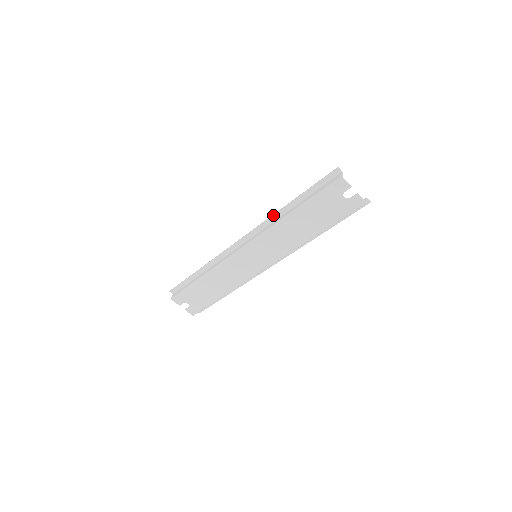
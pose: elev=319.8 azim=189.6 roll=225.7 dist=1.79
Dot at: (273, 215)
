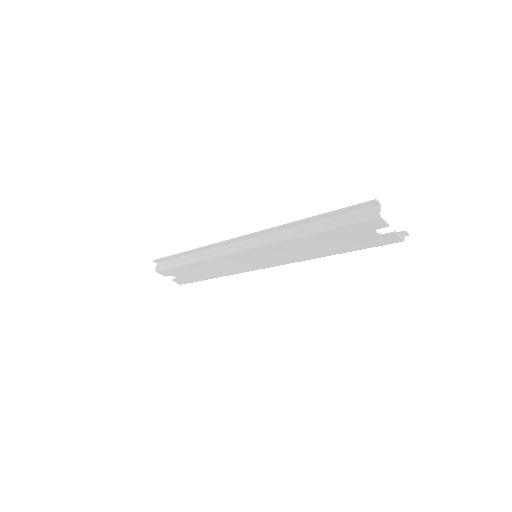
Dot at: (281, 226)
